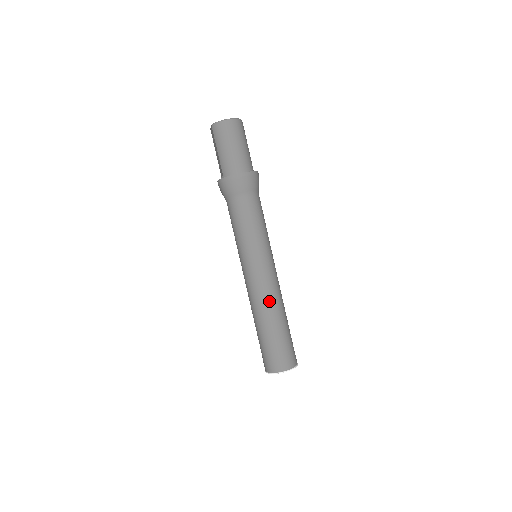
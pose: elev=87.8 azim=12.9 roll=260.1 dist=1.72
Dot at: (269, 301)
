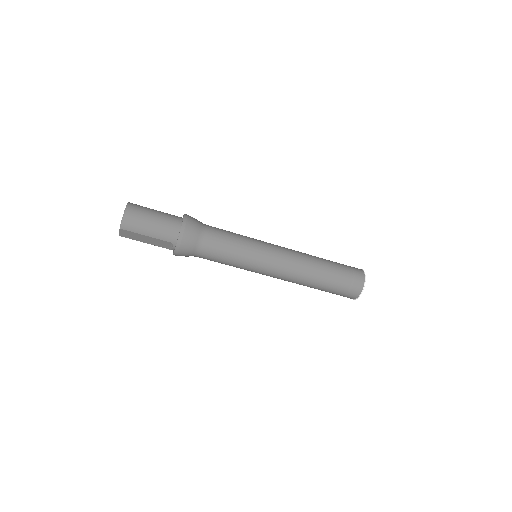
Dot at: (303, 261)
